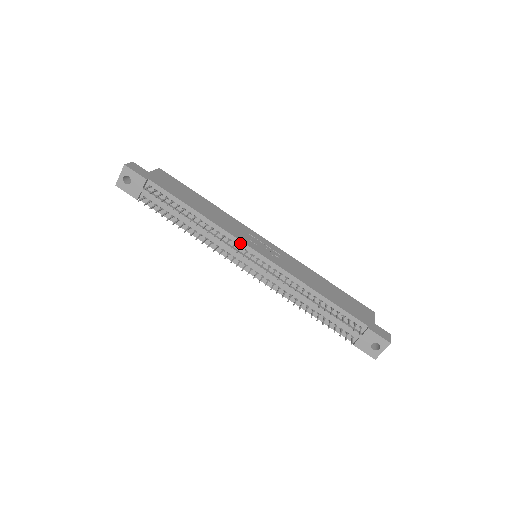
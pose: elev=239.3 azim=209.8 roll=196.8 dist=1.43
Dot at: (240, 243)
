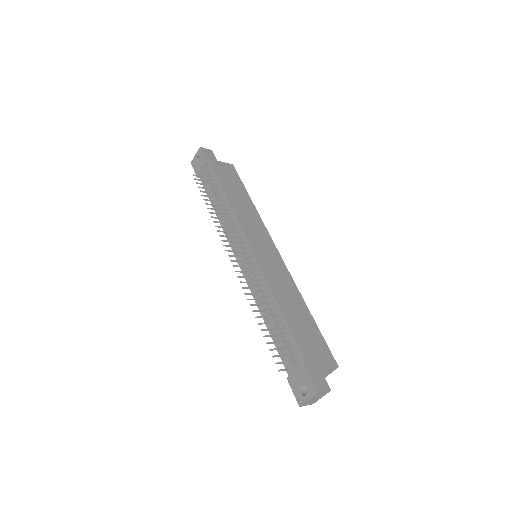
Dot at: (242, 234)
